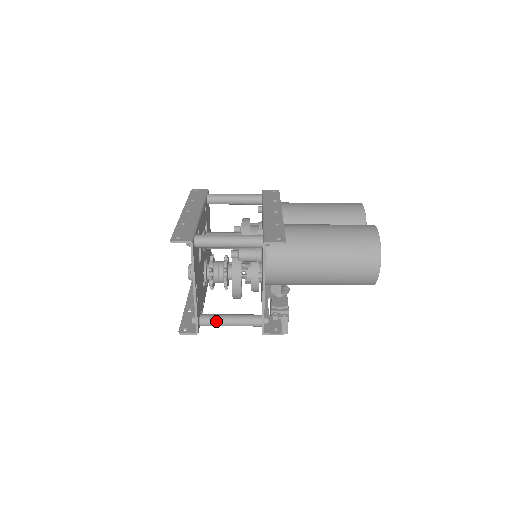
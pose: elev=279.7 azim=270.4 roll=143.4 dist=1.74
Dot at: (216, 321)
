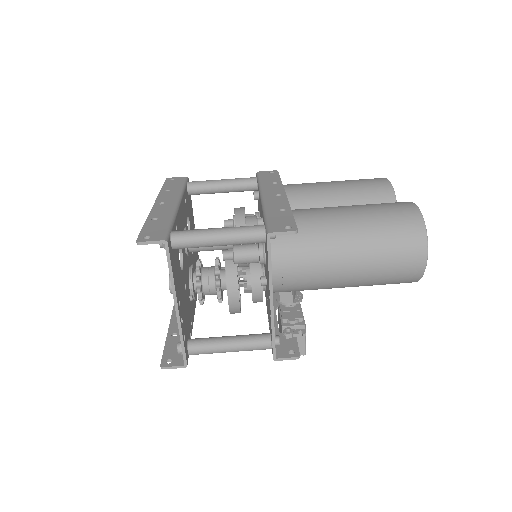
Dot at: (210, 347)
